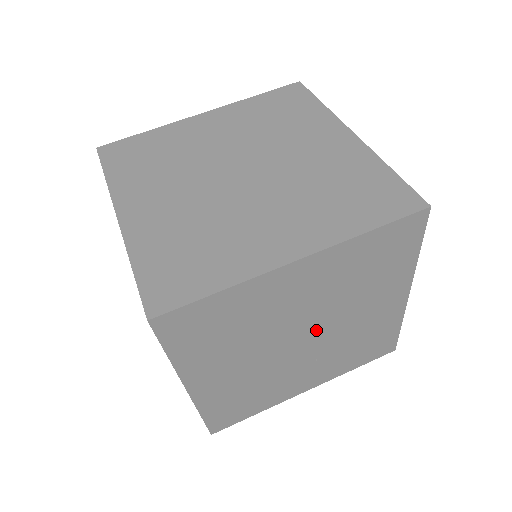
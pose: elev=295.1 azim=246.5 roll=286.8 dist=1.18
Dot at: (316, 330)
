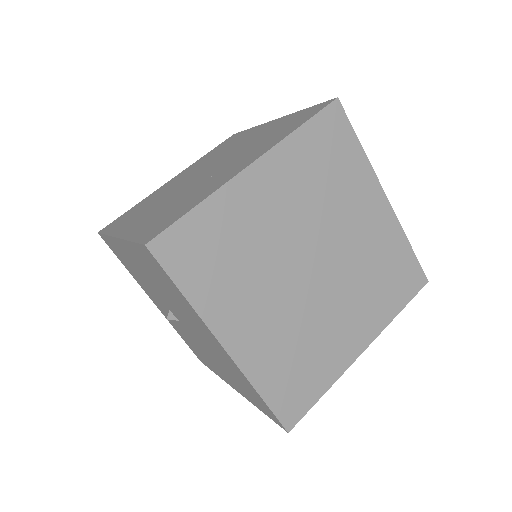
Dot at: occluded
